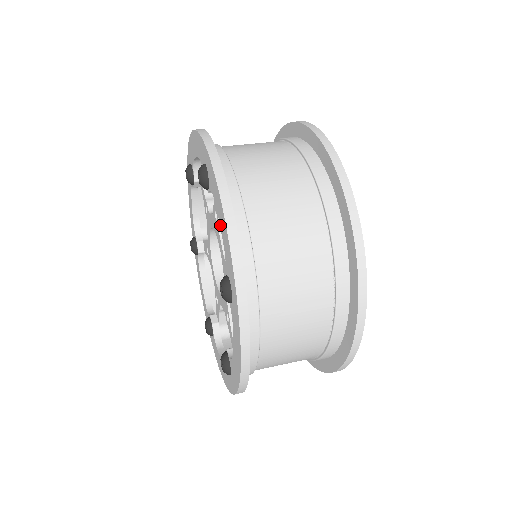
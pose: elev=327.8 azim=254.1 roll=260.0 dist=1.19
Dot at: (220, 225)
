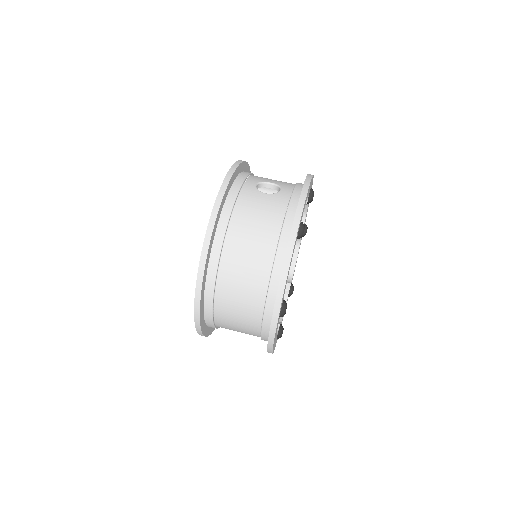
Dot at: occluded
